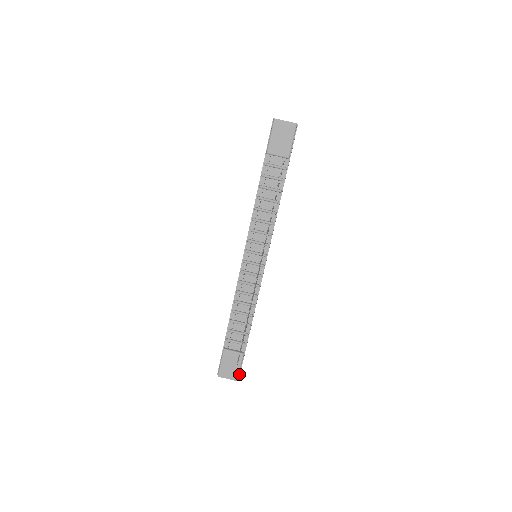
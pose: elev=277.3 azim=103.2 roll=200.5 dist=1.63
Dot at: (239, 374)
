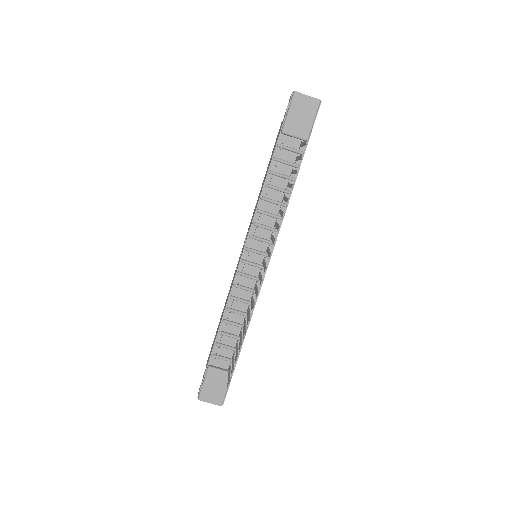
Dot at: (224, 398)
